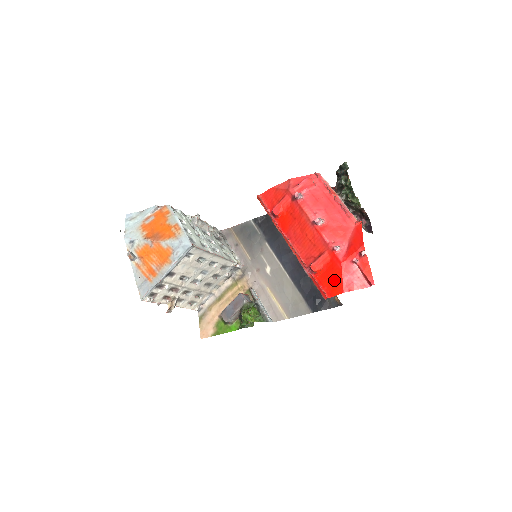
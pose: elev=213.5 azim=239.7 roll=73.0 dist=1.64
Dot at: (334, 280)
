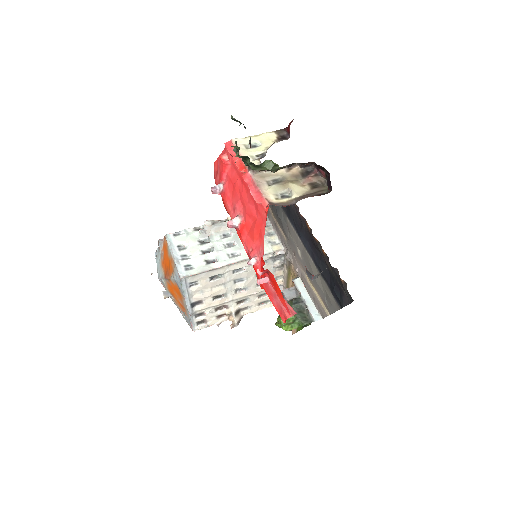
Dot at: occluded
